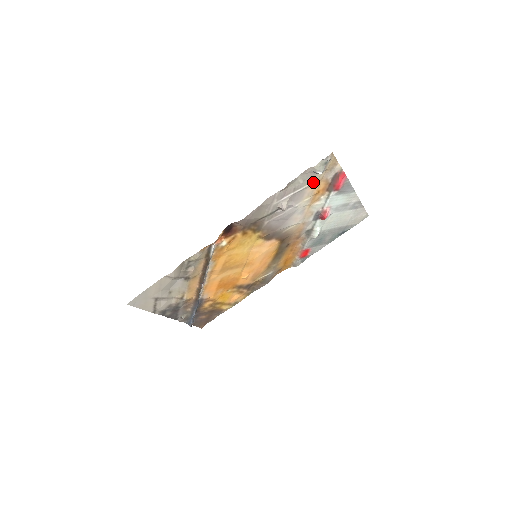
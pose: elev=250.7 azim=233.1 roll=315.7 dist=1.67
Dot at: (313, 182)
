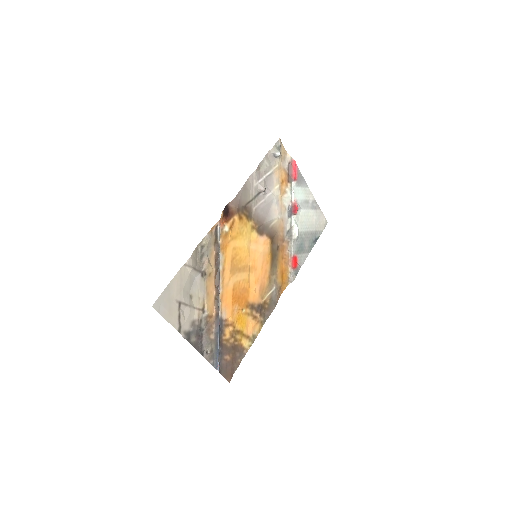
Dot at: (276, 167)
